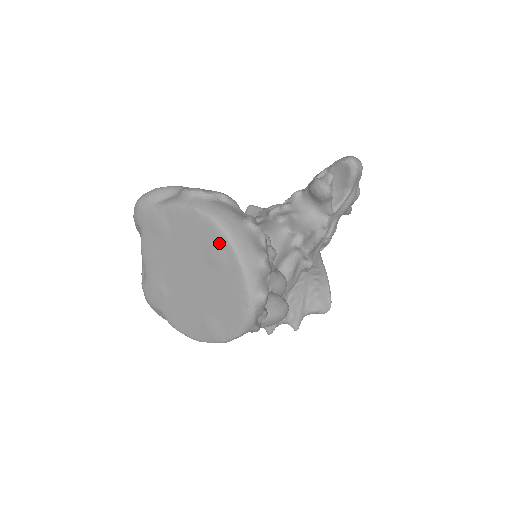
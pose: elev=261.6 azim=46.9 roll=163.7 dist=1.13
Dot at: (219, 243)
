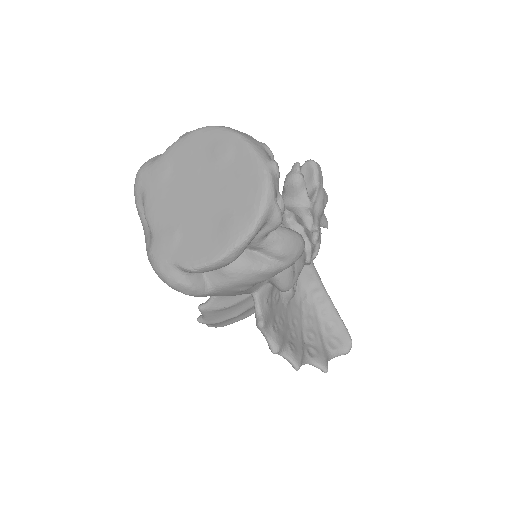
Dot at: (221, 139)
